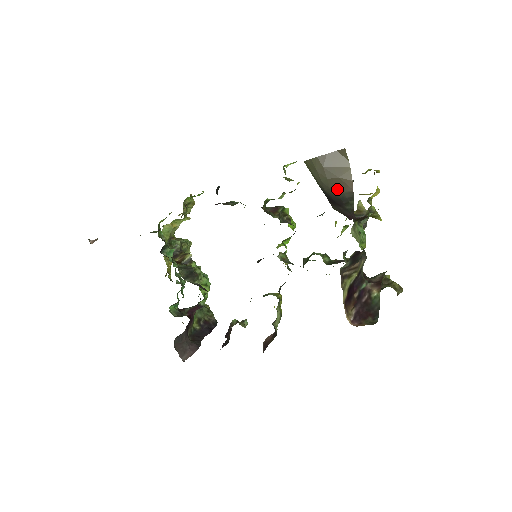
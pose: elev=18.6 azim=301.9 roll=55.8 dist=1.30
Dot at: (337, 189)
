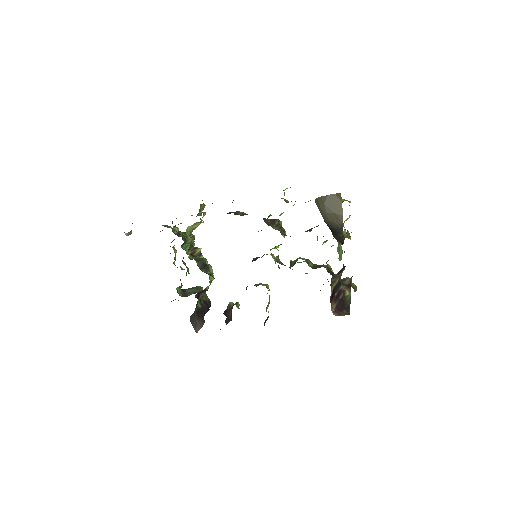
Dot at: (333, 221)
